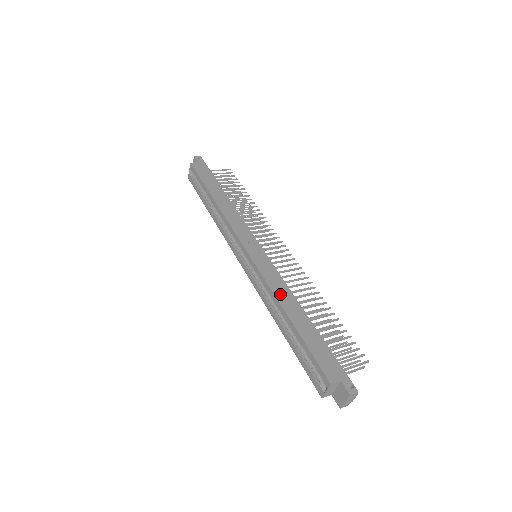
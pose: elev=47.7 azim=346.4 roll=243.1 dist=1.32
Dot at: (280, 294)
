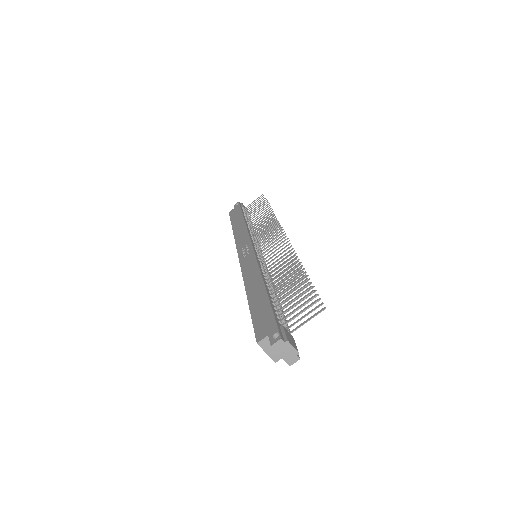
Dot at: (249, 279)
